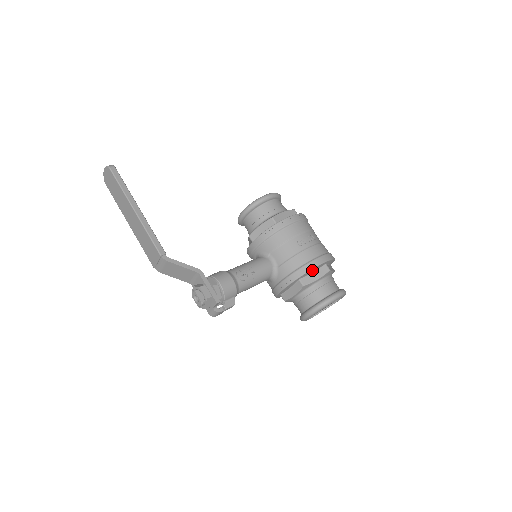
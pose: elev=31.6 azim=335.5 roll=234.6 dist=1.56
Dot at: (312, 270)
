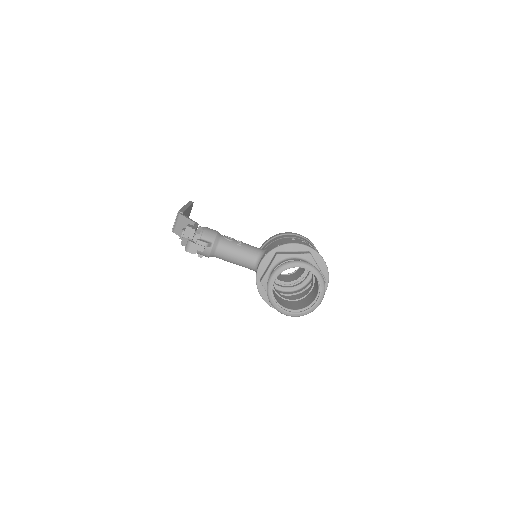
Dot at: (291, 247)
